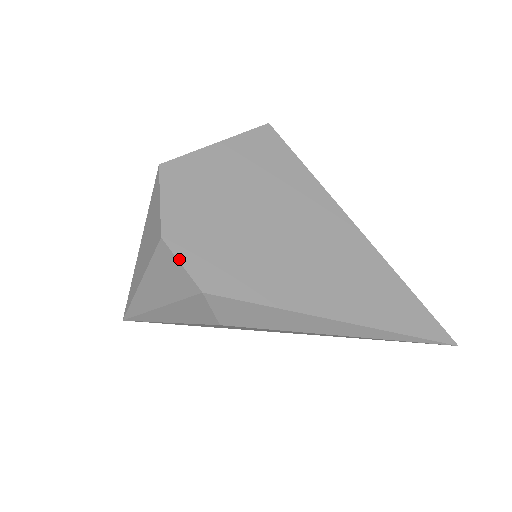
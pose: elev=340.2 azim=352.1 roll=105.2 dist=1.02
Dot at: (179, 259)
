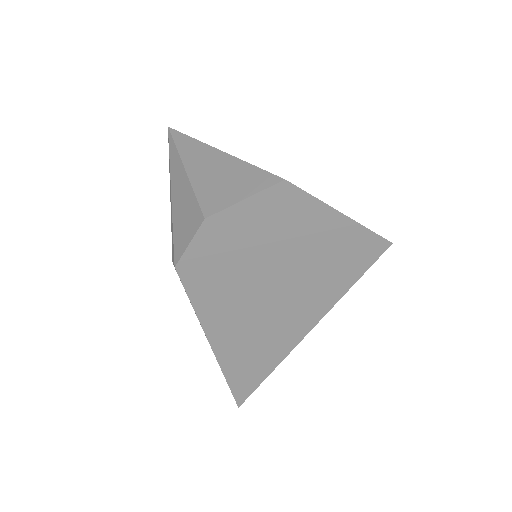
Dot at: (193, 240)
